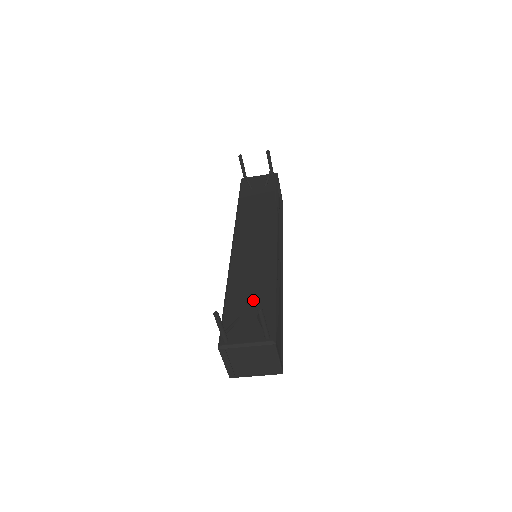
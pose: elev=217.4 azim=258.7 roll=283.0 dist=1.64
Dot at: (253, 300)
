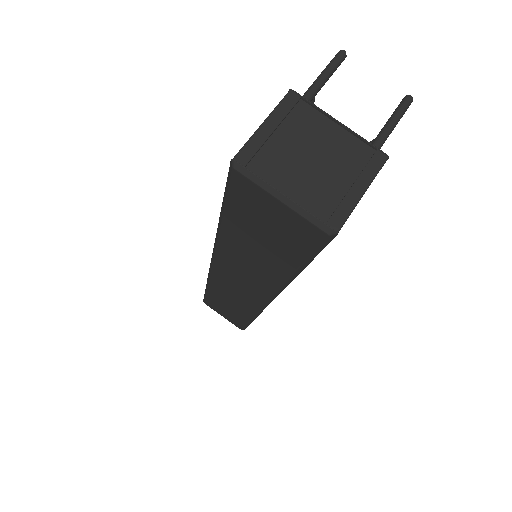
Dot at: occluded
